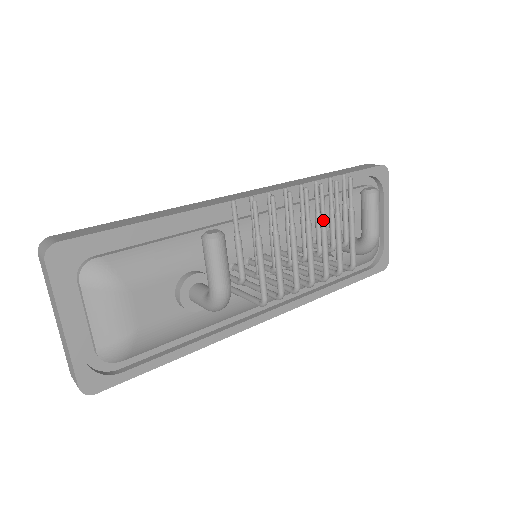
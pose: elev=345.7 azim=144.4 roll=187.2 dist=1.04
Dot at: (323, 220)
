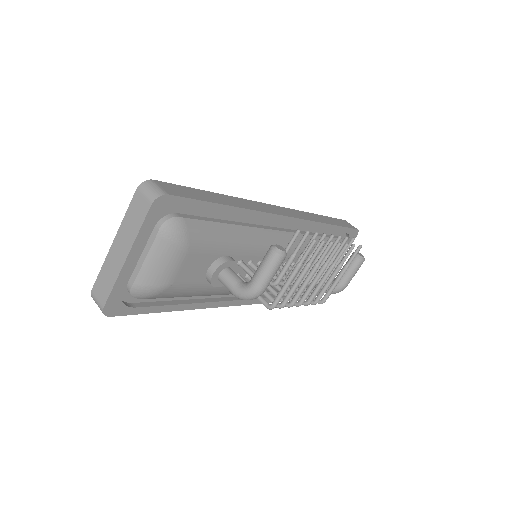
Dot at: (333, 267)
